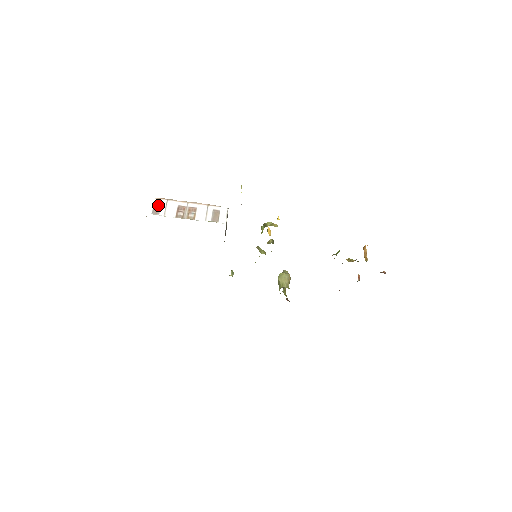
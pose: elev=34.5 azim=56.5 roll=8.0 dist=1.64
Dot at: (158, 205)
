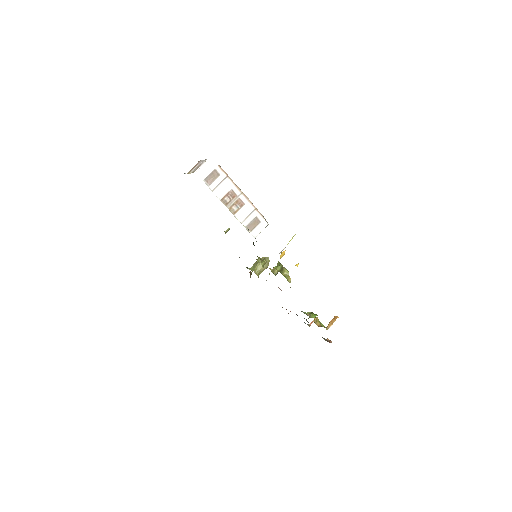
Dot at: (216, 175)
